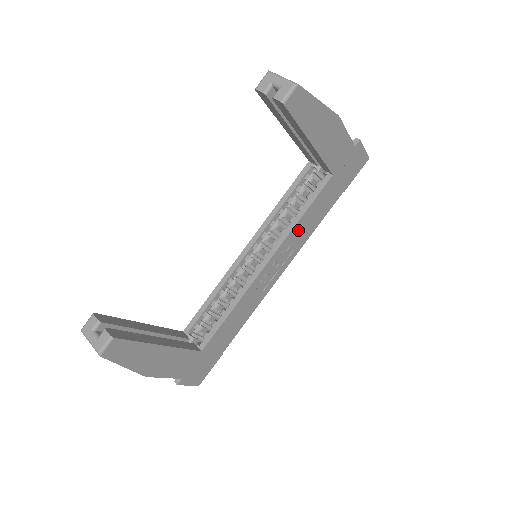
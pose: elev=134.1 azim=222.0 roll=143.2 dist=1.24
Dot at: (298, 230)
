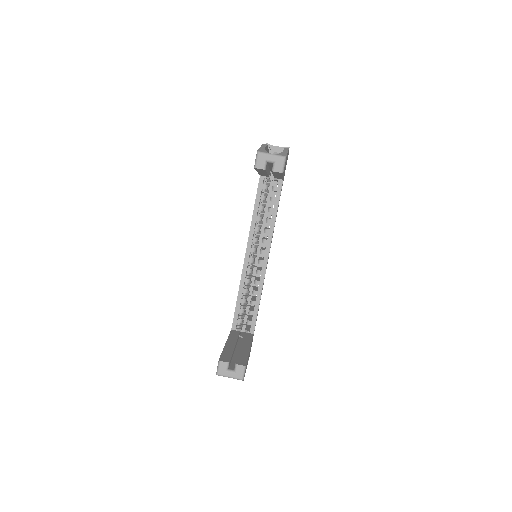
Dot at: occluded
